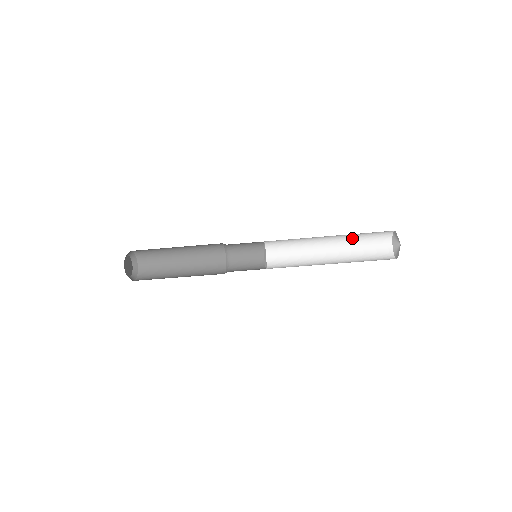
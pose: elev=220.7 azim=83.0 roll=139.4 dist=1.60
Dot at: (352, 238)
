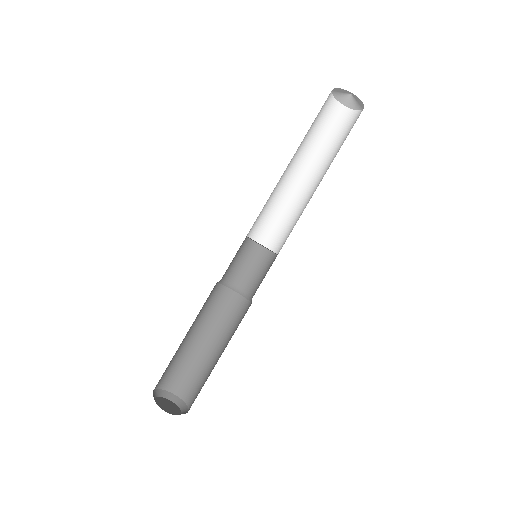
Dot at: (310, 144)
